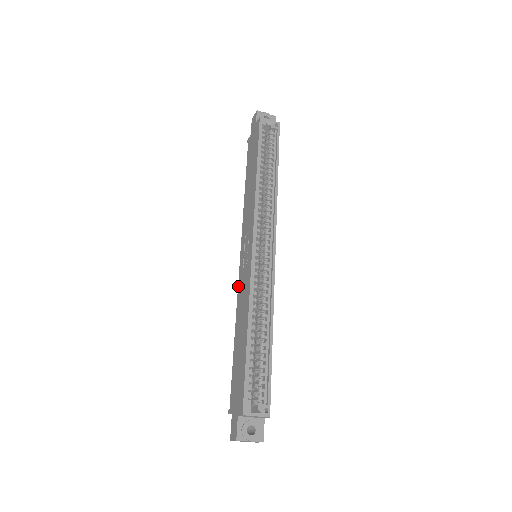
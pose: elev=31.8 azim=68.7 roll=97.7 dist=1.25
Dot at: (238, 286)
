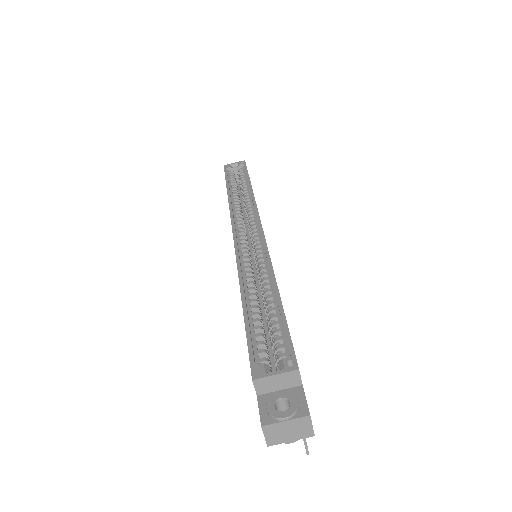
Dot at: occluded
